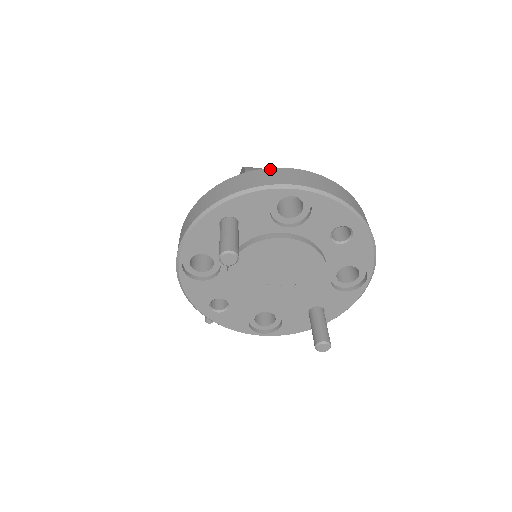
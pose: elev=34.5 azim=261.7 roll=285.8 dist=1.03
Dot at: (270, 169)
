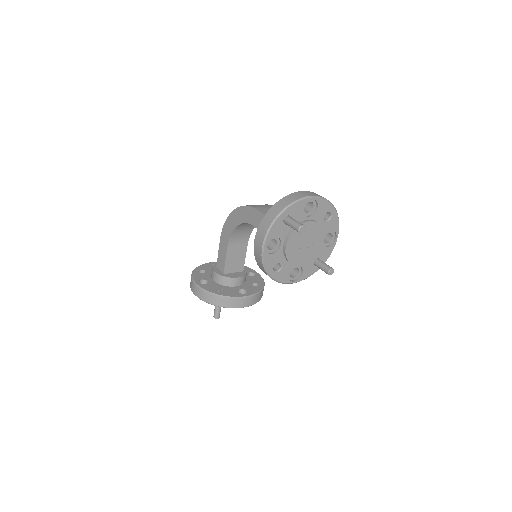
Dot at: (296, 192)
